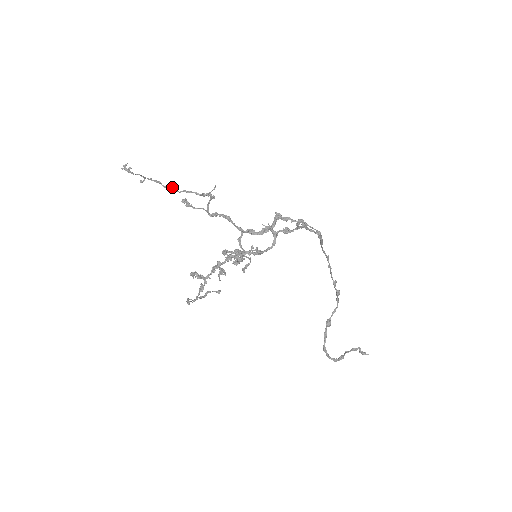
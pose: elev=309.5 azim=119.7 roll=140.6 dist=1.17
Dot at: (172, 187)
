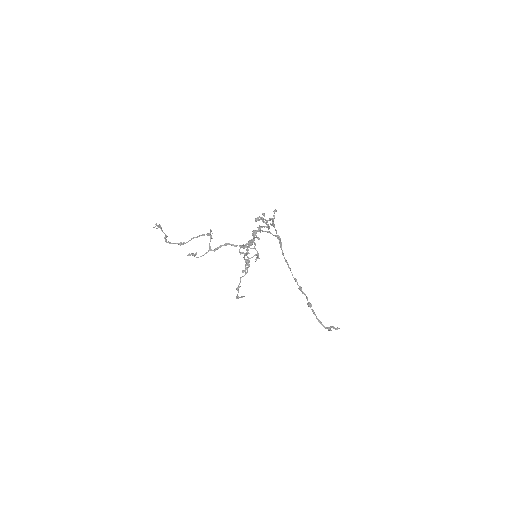
Dot at: (182, 243)
